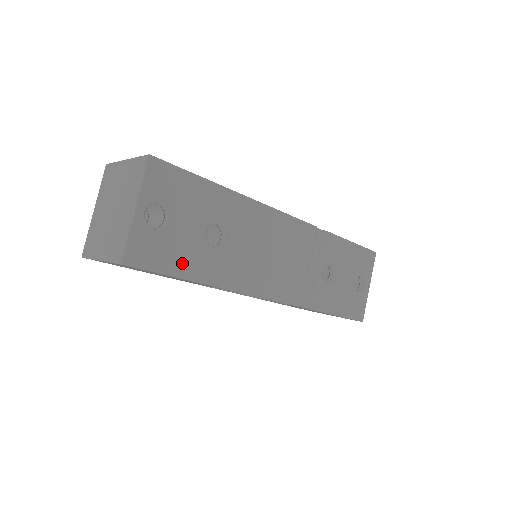
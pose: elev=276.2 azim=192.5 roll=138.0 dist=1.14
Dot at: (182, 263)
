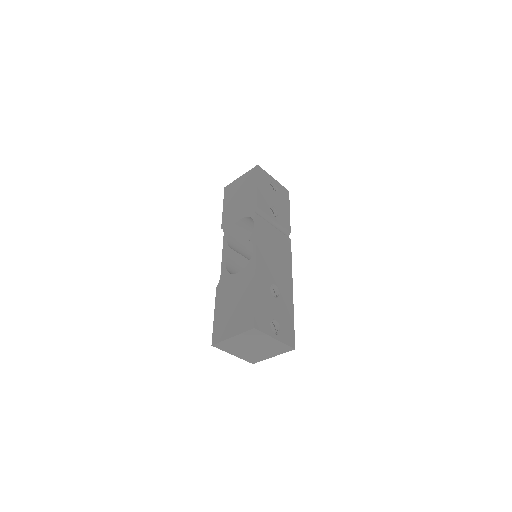
Dot at: (288, 315)
